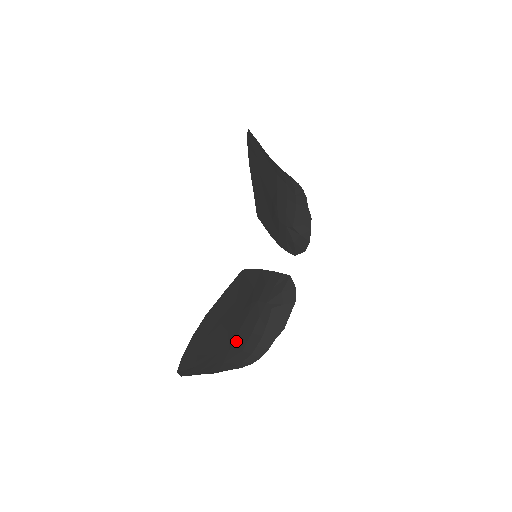
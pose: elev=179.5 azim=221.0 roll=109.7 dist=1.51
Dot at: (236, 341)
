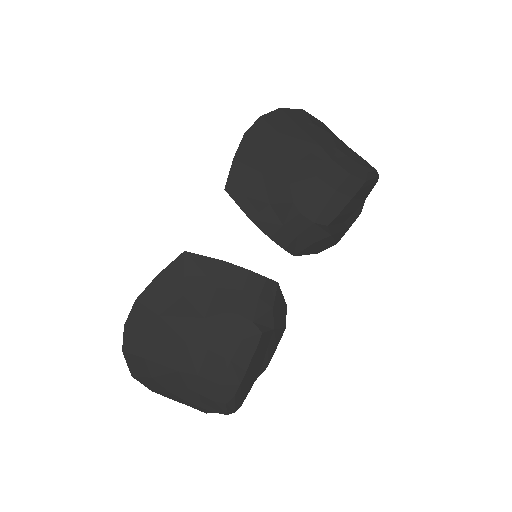
Dot at: (207, 364)
